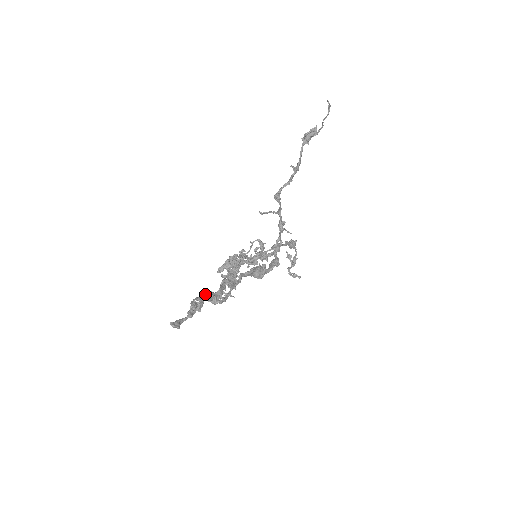
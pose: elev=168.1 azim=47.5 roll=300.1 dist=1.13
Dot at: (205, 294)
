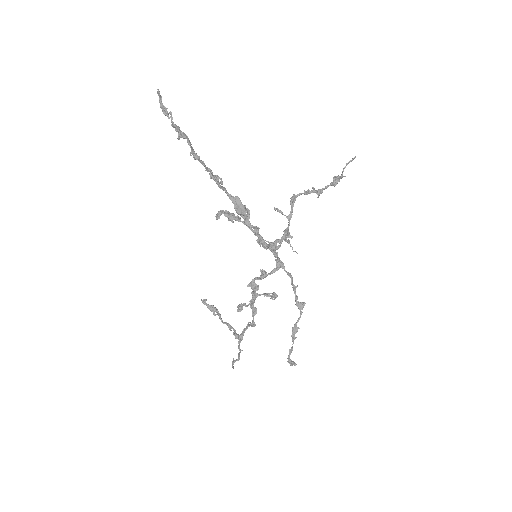
Dot at: occluded
